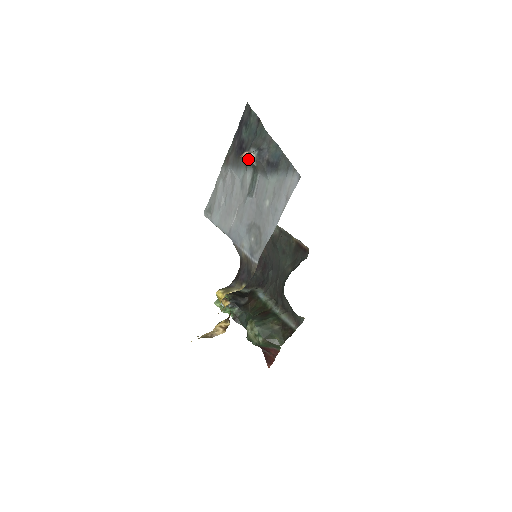
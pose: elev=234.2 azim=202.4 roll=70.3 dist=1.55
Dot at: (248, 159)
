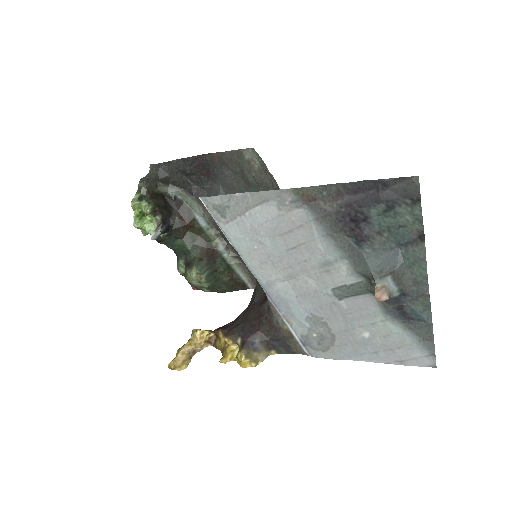
Dot at: (382, 300)
